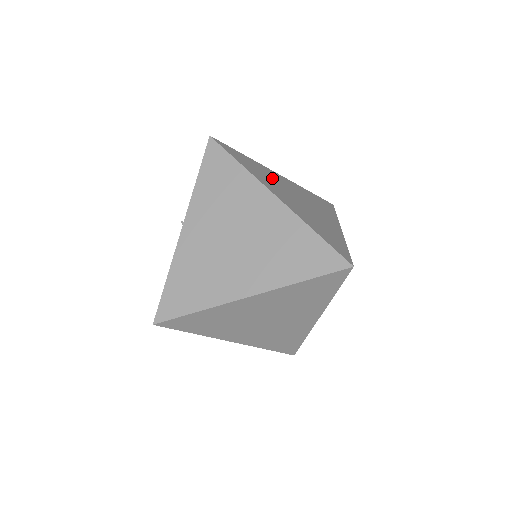
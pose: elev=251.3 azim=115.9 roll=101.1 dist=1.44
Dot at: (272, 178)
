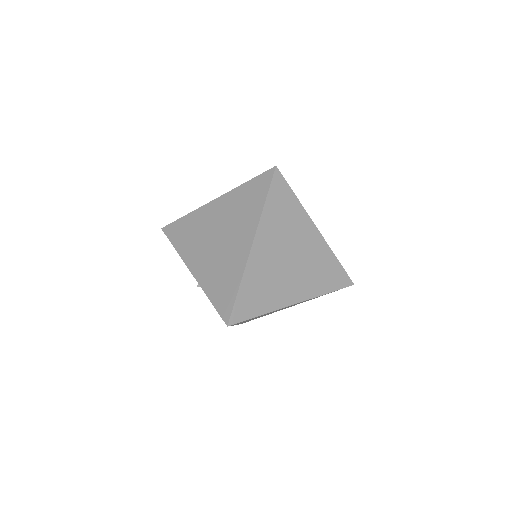
Dot at: occluded
